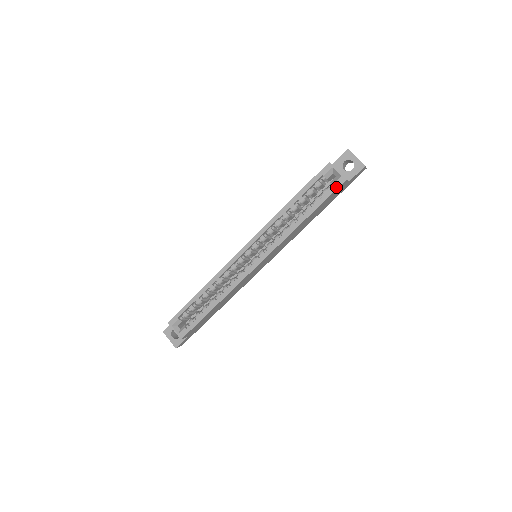
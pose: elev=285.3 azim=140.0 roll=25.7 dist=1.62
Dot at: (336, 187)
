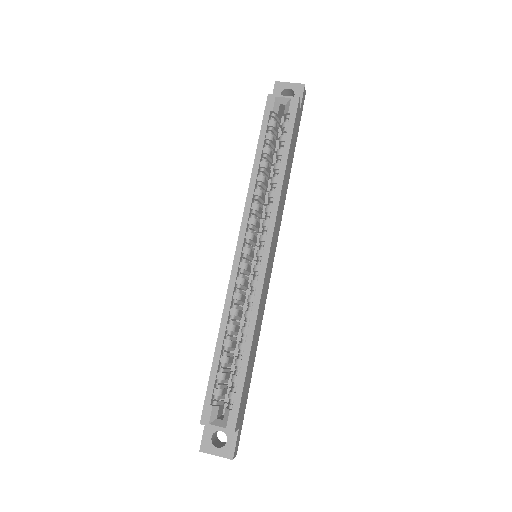
Dot at: (294, 111)
